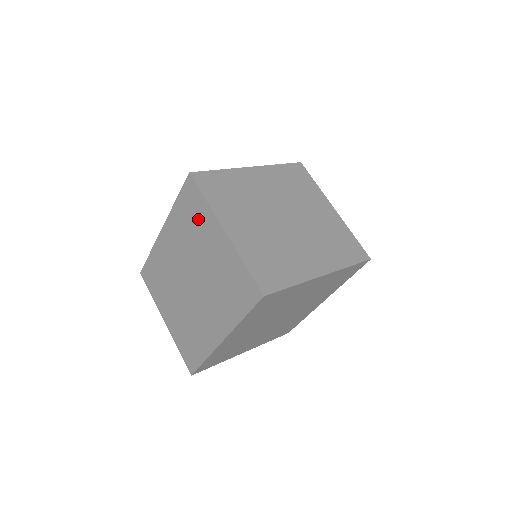
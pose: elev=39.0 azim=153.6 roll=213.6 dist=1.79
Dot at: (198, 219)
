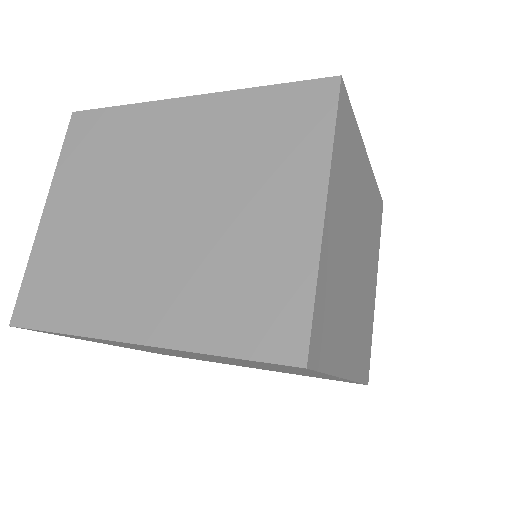
Dot at: (285, 147)
